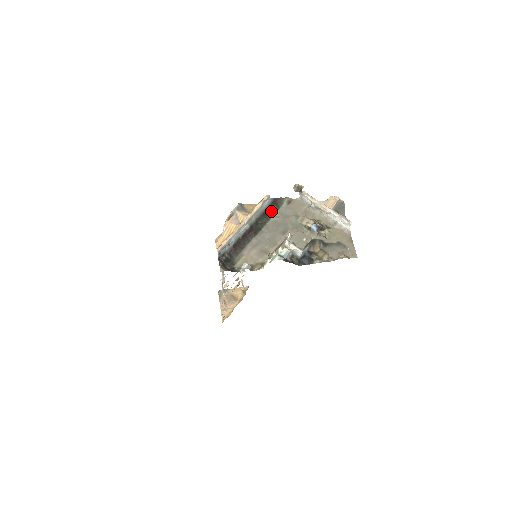
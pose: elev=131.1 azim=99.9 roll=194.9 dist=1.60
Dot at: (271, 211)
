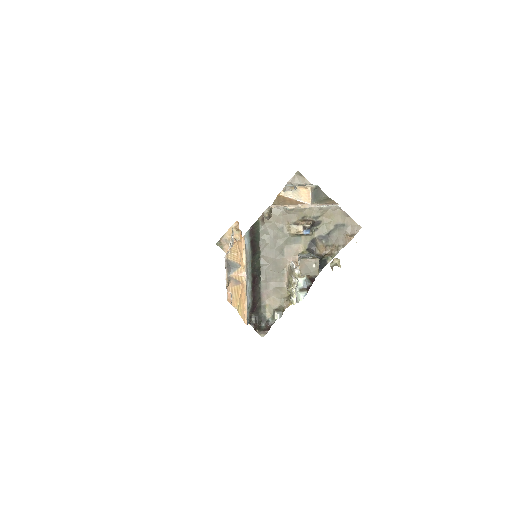
Dot at: (255, 243)
